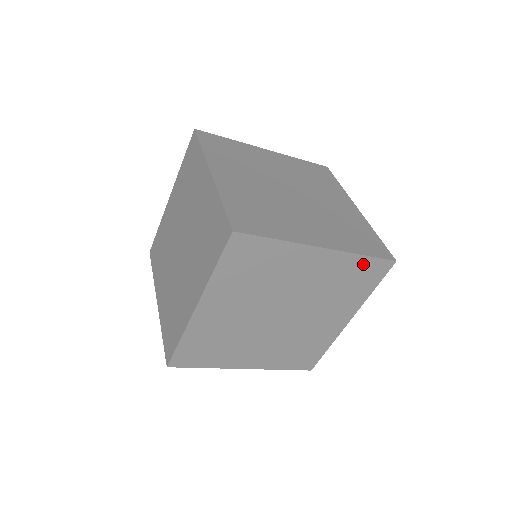
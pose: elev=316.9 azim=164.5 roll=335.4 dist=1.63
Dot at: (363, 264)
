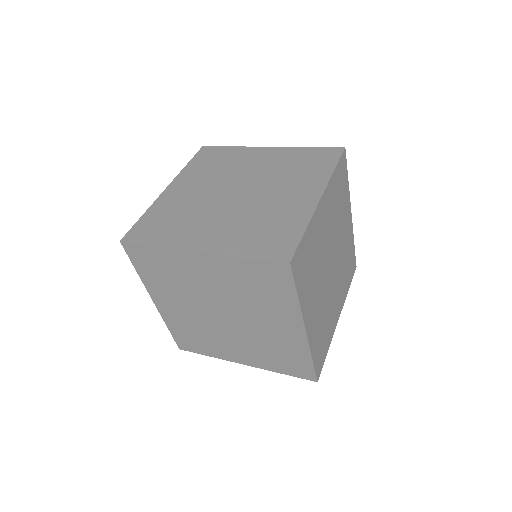
Dot at: (352, 252)
